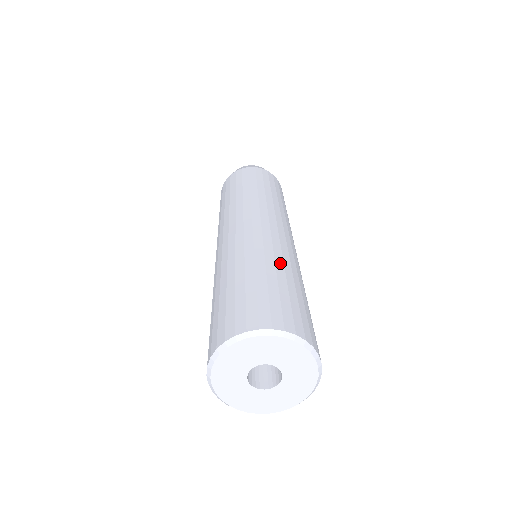
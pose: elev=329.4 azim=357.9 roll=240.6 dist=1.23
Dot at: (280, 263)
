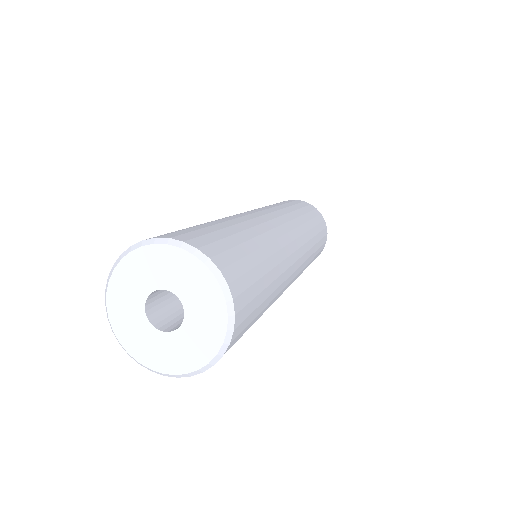
Dot at: (264, 240)
